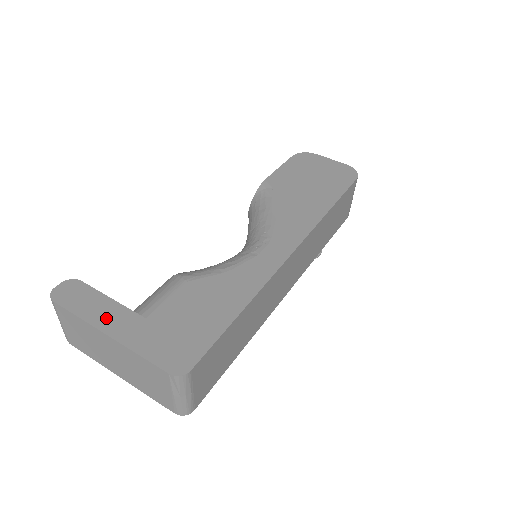
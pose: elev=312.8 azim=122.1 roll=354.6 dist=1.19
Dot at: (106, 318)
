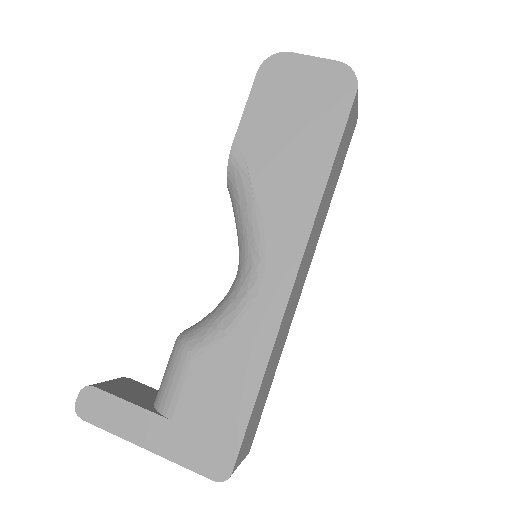
Dot at: (136, 429)
